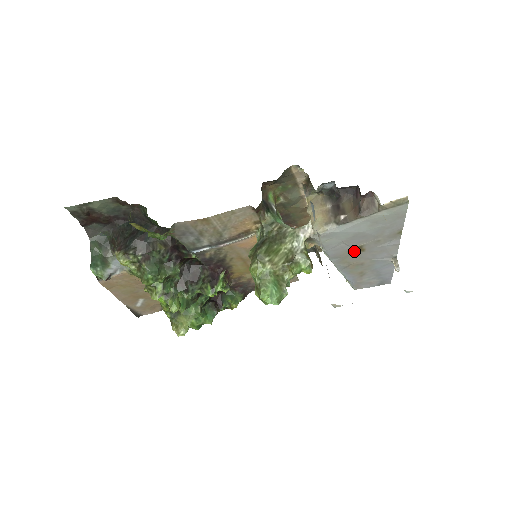
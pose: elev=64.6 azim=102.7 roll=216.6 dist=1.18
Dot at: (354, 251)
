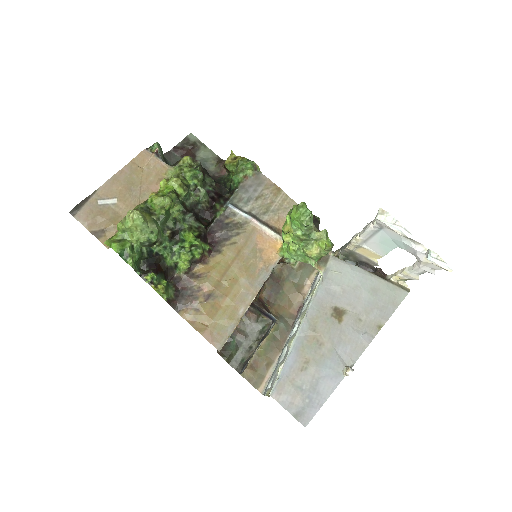
Dot at: (334, 314)
